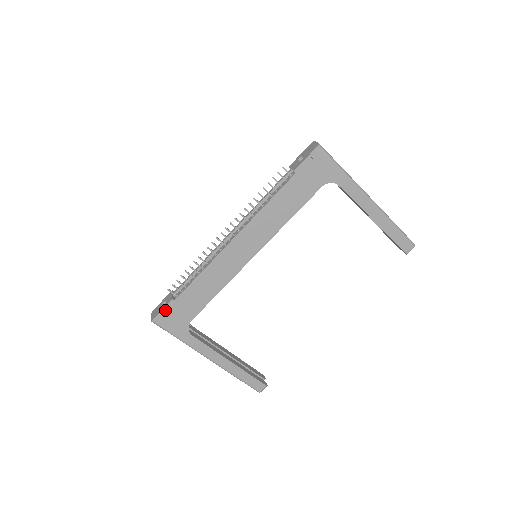
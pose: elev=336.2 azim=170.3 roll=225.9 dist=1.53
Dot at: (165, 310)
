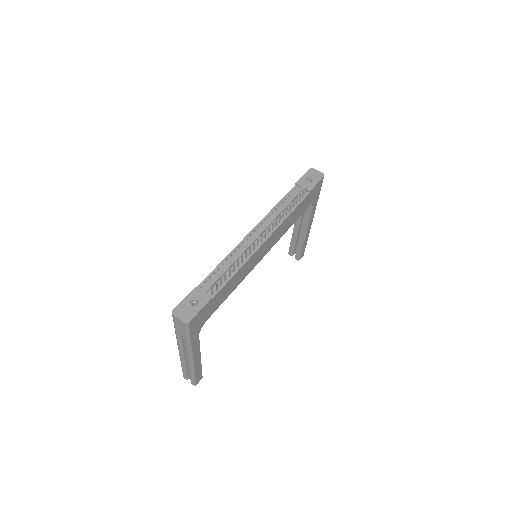
Dot at: (202, 310)
